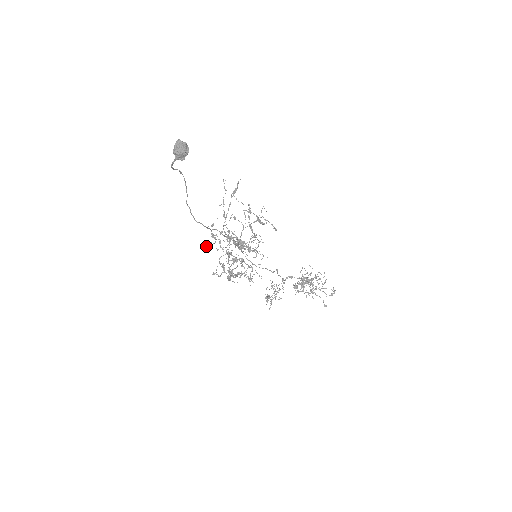
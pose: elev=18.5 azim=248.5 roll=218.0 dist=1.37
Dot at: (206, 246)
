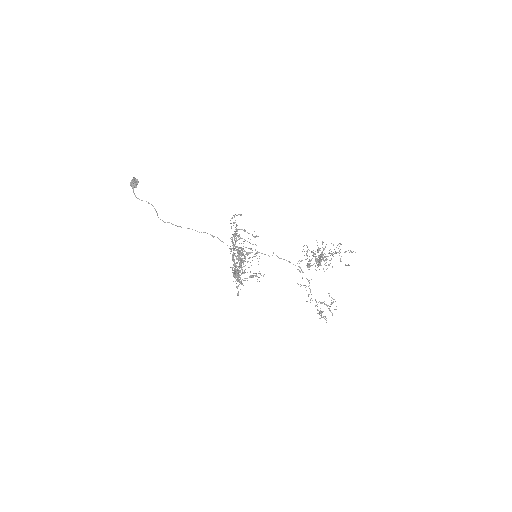
Dot at: occluded
